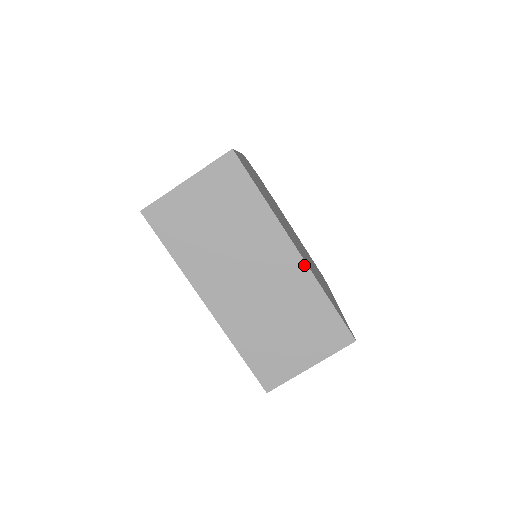
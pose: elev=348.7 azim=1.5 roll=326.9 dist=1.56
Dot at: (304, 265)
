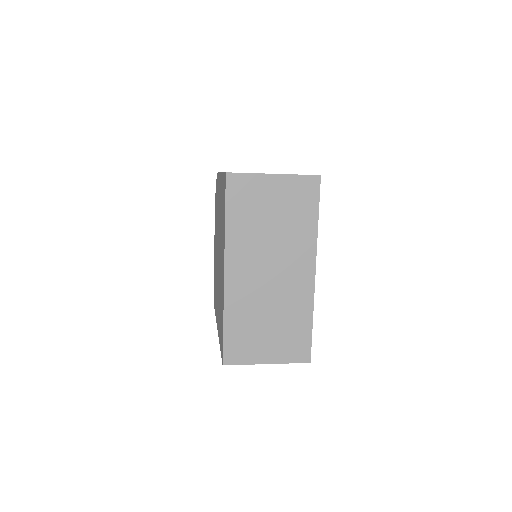
Dot at: (312, 287)
